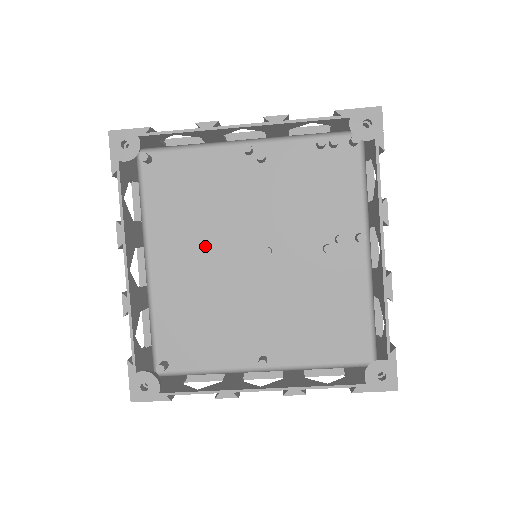
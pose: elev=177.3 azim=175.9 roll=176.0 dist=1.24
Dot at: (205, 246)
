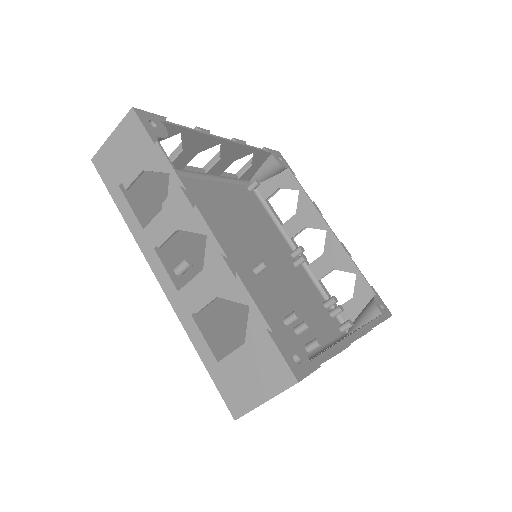
Dot at: (230, 221)
